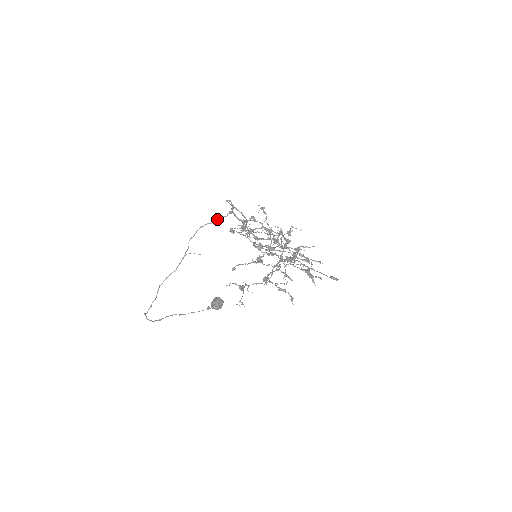
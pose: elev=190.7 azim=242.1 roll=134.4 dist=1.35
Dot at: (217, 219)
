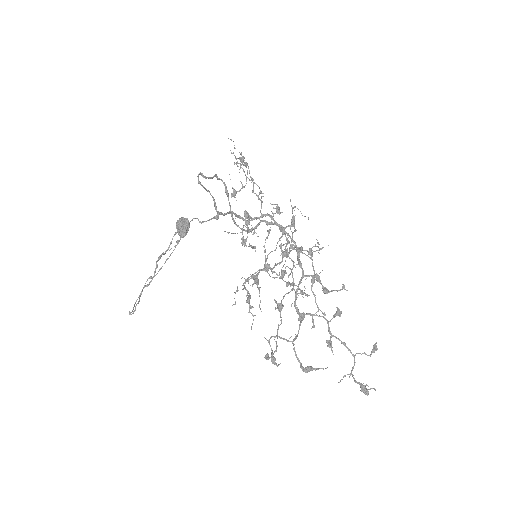
Dot at: (195, 218)
